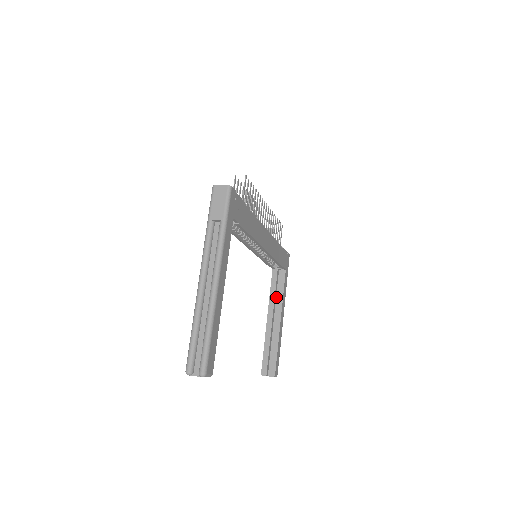
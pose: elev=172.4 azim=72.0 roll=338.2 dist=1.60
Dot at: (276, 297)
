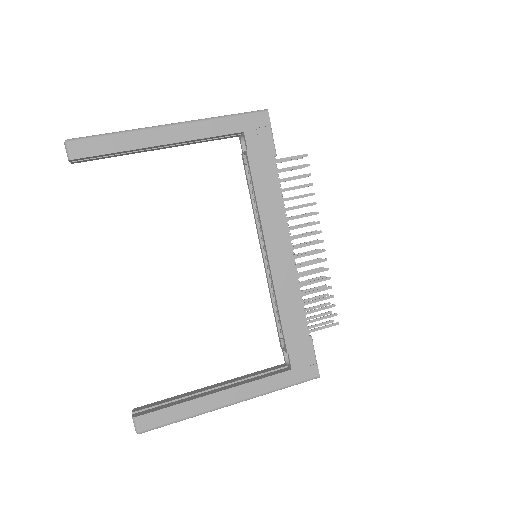
Dot at: occluded
